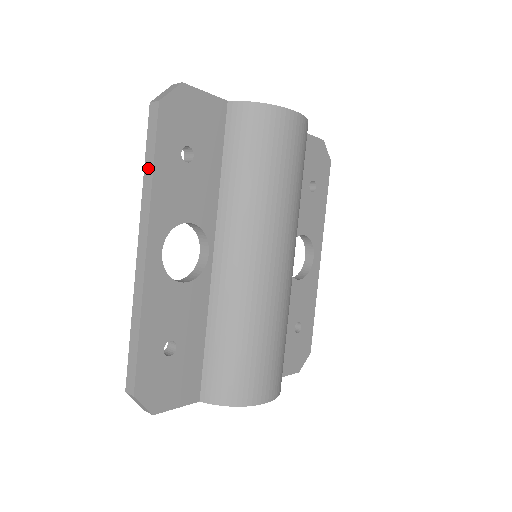
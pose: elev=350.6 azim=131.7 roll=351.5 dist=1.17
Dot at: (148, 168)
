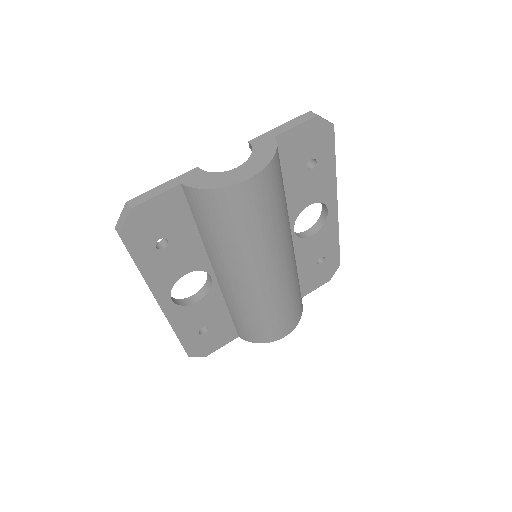
Dot at: occluded
